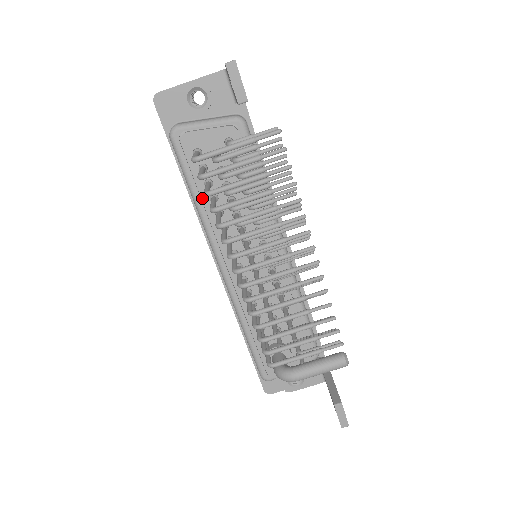
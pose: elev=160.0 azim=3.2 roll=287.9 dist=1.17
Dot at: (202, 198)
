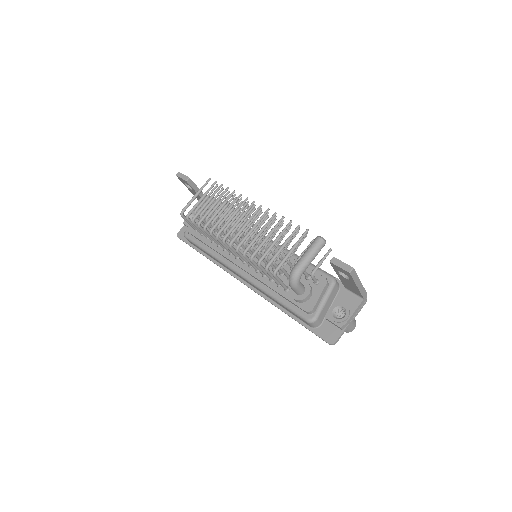
Dot at: (208, 245)
